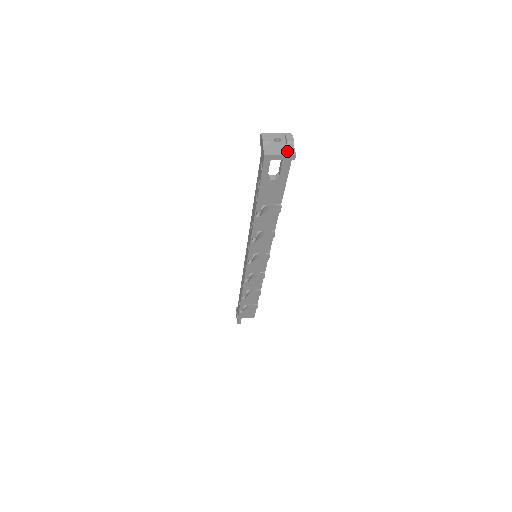
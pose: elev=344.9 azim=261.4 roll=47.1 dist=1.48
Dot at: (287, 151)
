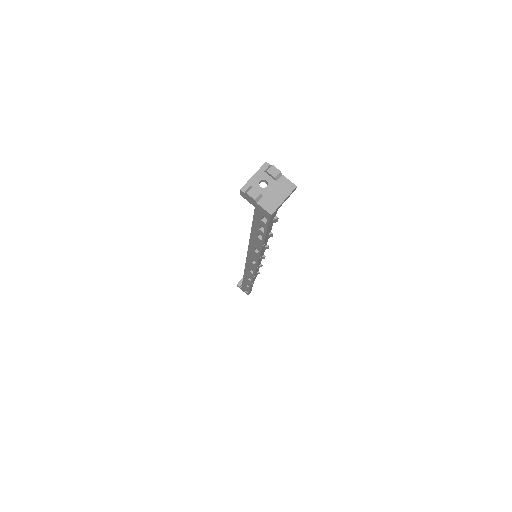
Dot at: (285, 189)
